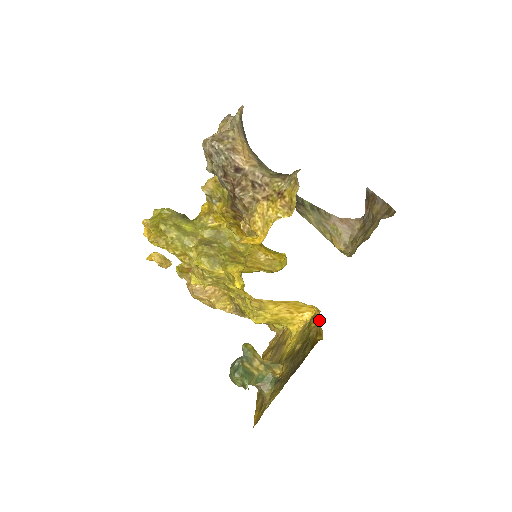
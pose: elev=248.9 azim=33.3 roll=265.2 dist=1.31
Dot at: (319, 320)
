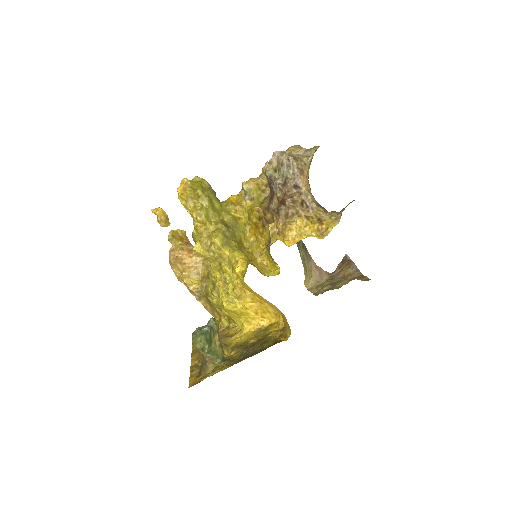
Dot at: (281, 328)
